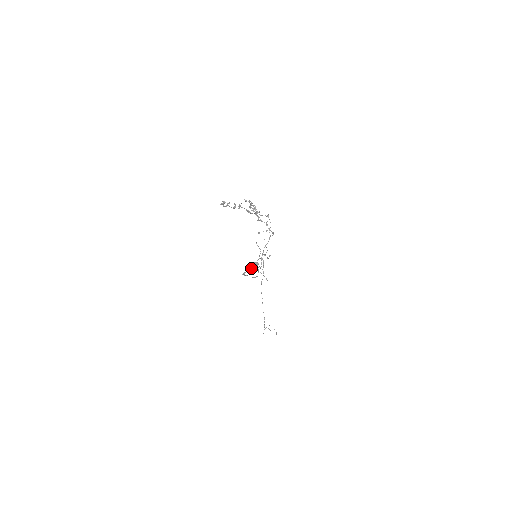
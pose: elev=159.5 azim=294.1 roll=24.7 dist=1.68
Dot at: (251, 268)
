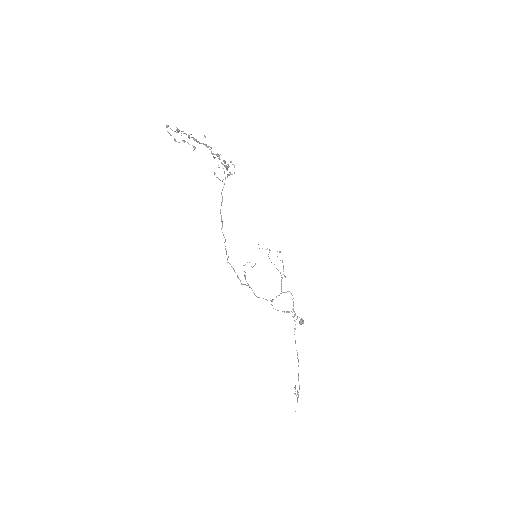
Dot at: occluded
